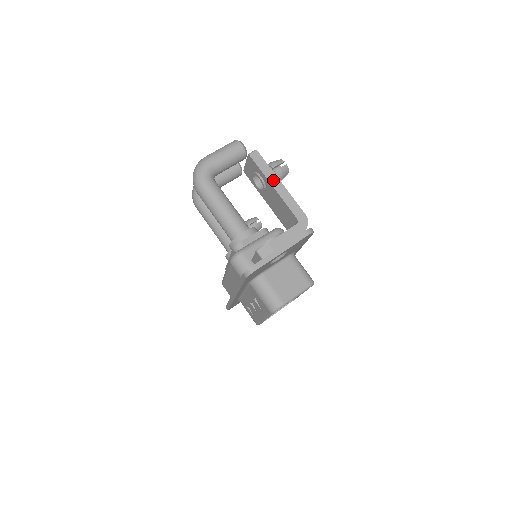
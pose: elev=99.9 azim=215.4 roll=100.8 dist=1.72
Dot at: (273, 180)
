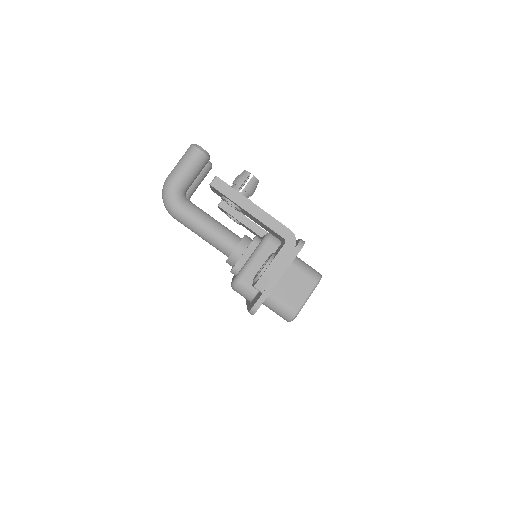
Dot at: (245, 204)
